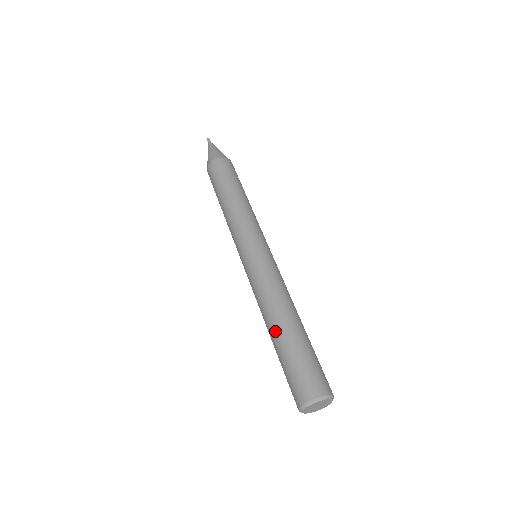
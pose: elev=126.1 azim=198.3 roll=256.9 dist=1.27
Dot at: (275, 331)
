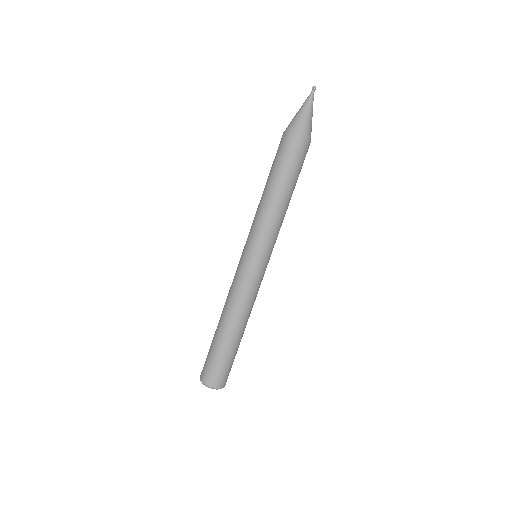
Dot at: (217, 326)
